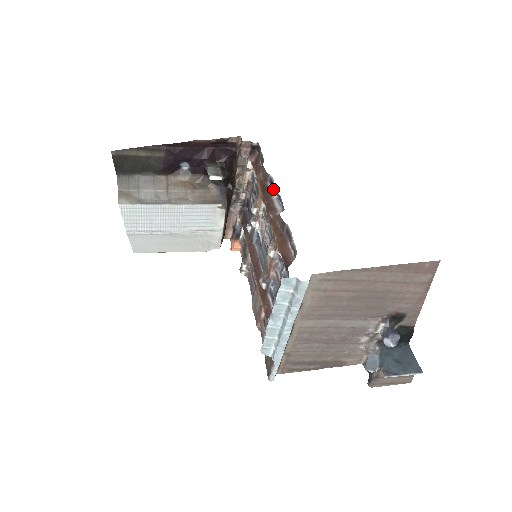
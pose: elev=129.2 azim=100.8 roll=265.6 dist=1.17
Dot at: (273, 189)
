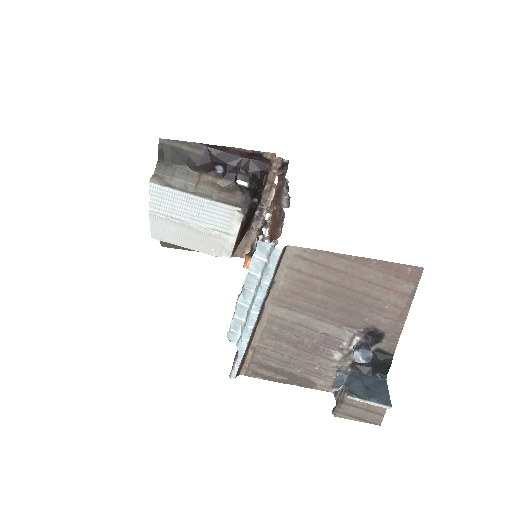
Dot at: occluded
